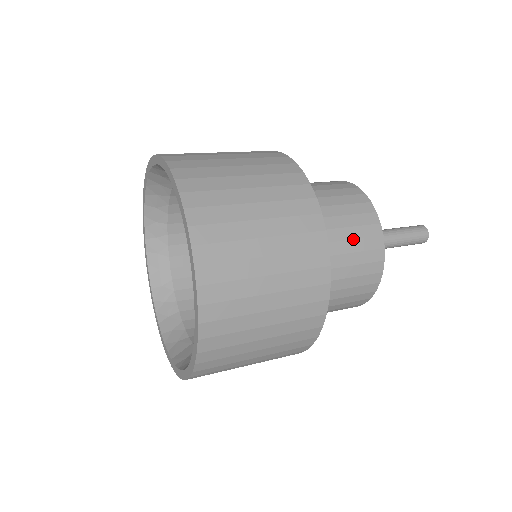
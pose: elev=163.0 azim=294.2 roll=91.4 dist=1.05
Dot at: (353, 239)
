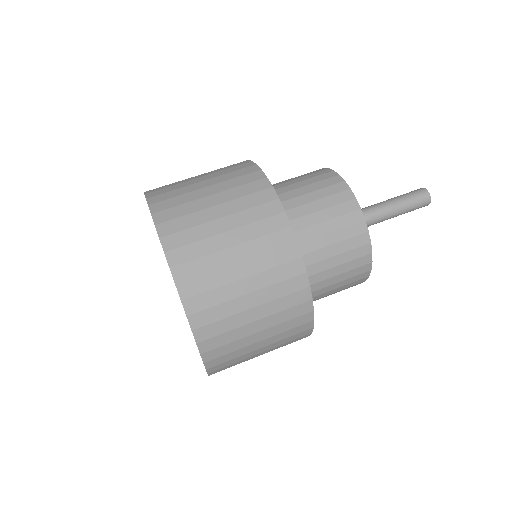
Dot at: (341, 287)
